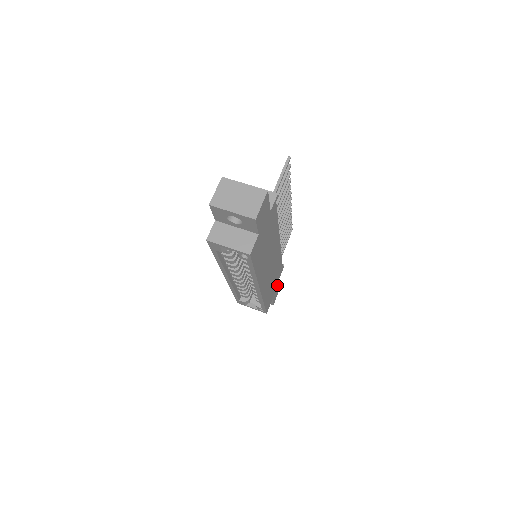
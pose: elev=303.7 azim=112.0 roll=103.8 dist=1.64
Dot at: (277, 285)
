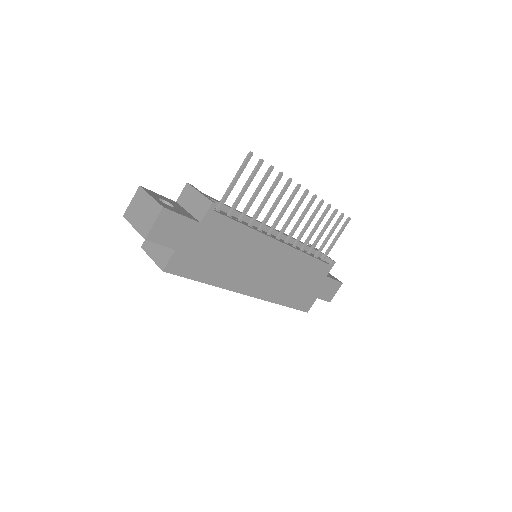
Dot at: (325, 283)
